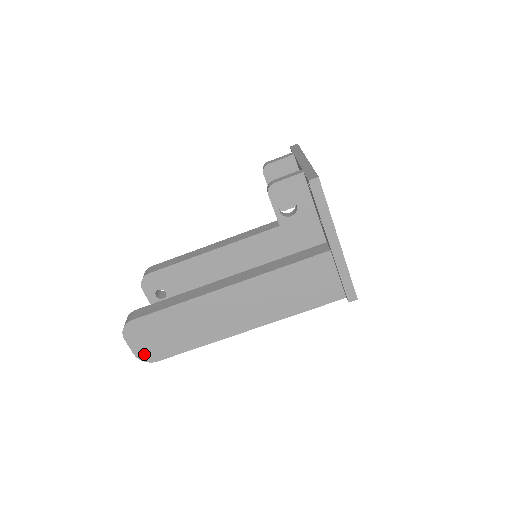
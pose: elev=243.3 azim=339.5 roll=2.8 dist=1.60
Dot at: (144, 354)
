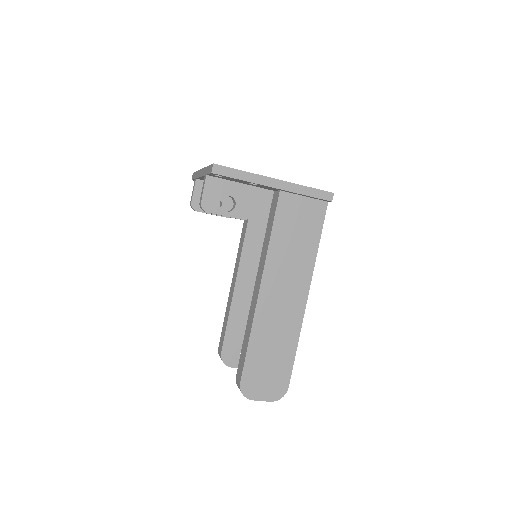
Dot at: (275, 393)
